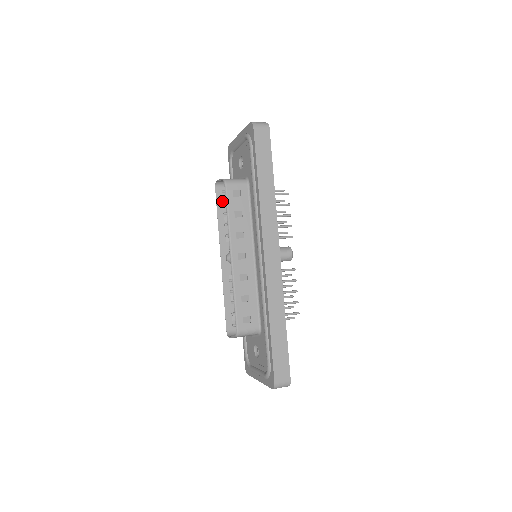
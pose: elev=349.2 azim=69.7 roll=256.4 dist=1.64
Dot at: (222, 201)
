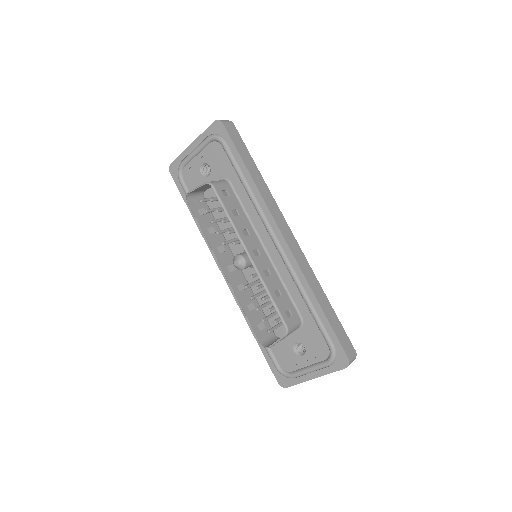
Dot at: (198, 214)
